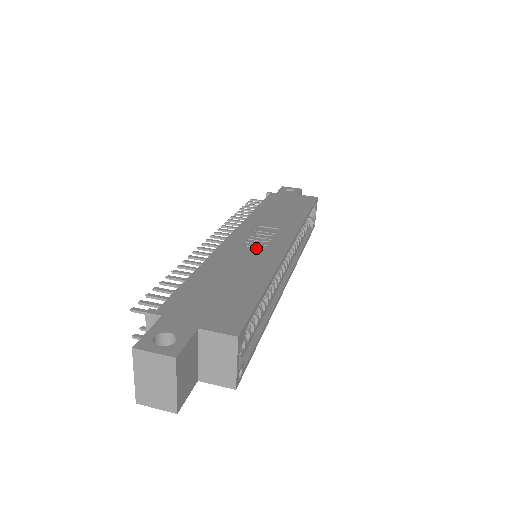
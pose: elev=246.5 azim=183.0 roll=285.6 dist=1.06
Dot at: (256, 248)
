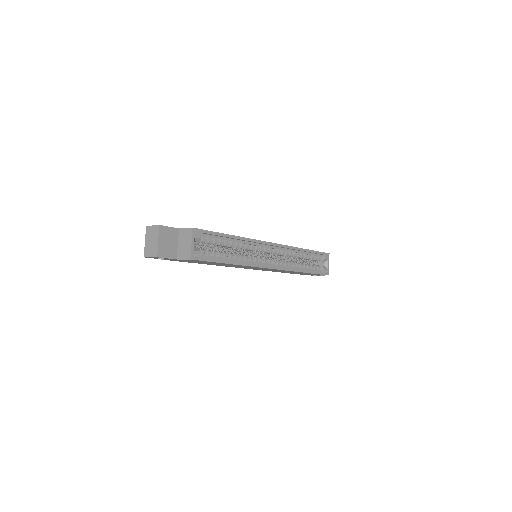
Dot at: occluded
